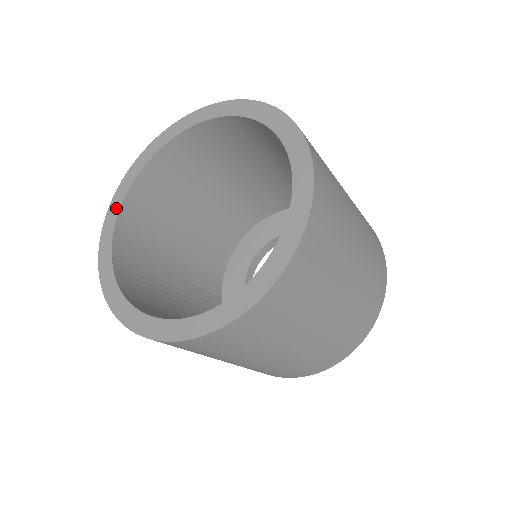
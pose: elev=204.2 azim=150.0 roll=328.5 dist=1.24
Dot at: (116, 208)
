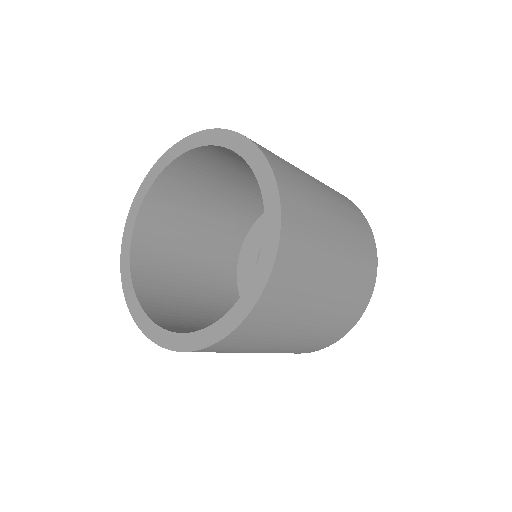
Dot at: (154, 175)
